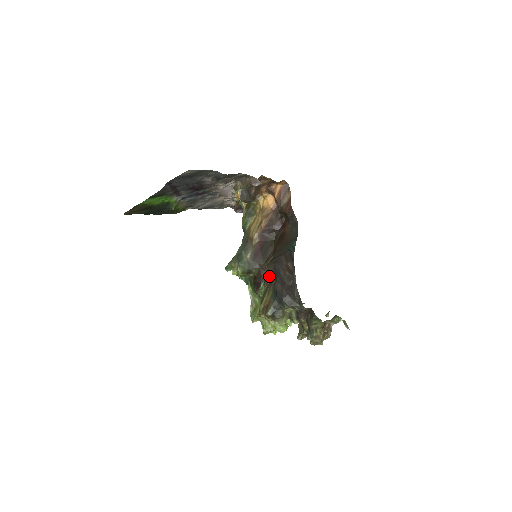
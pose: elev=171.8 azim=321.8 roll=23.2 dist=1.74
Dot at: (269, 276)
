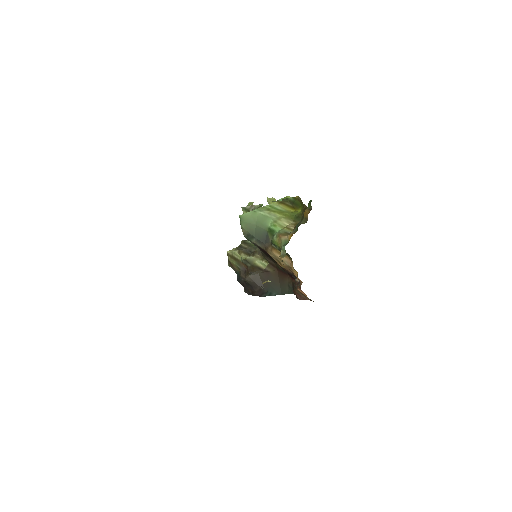
Dot at: (247, 270)
